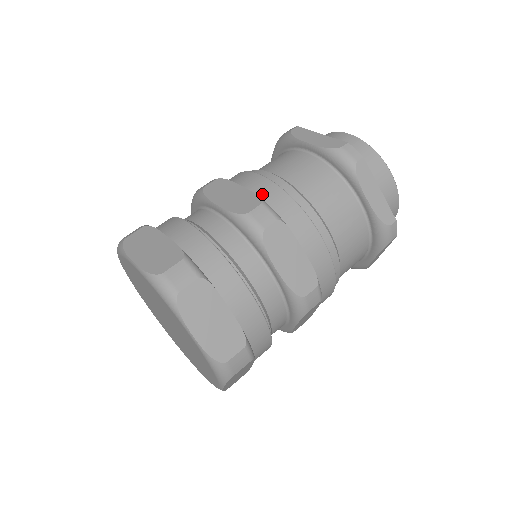
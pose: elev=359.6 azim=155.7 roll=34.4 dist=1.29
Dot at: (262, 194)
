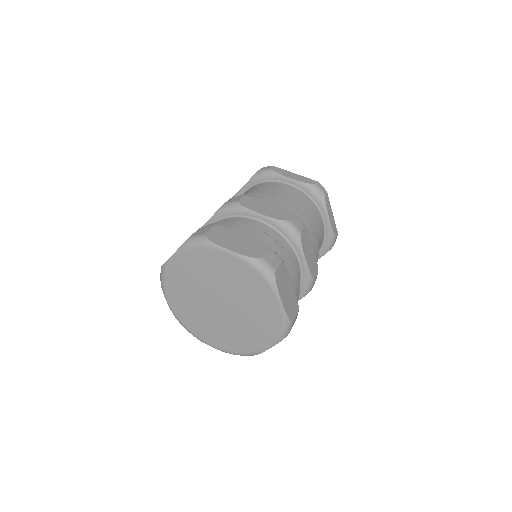
Dot at: occluded
